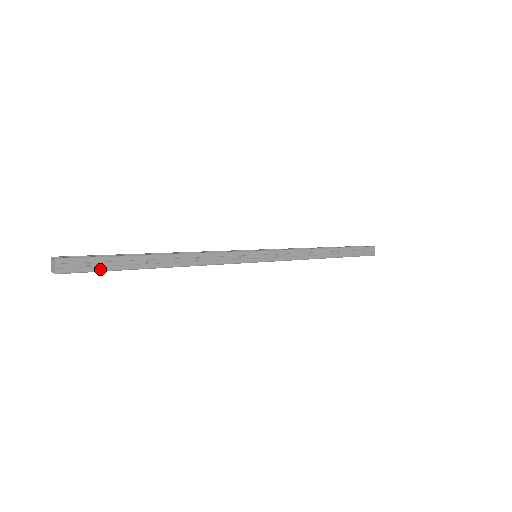
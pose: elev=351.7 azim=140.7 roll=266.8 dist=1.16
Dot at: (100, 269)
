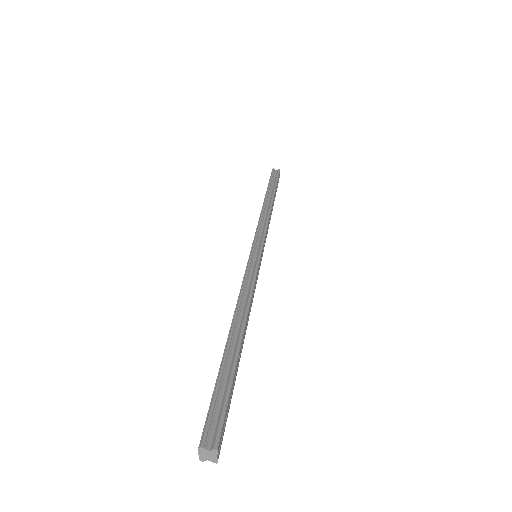
Dot at: (228, 409)
